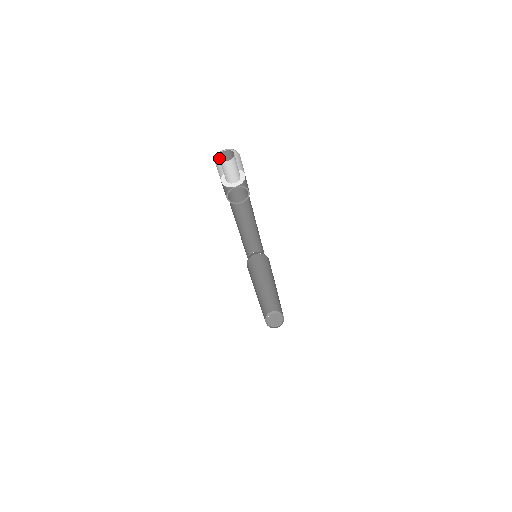
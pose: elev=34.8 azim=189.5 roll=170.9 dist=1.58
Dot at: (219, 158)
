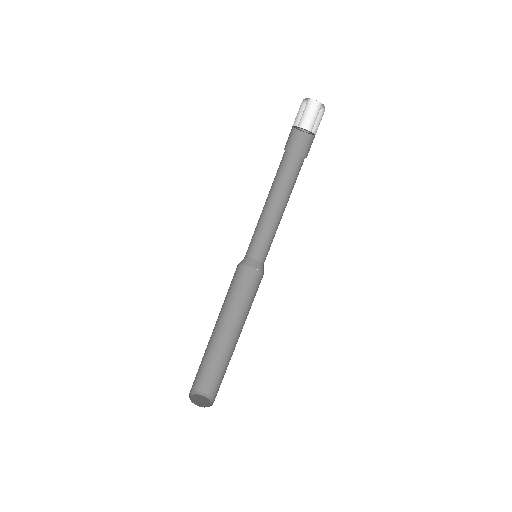
Dot at: (307, 101)
